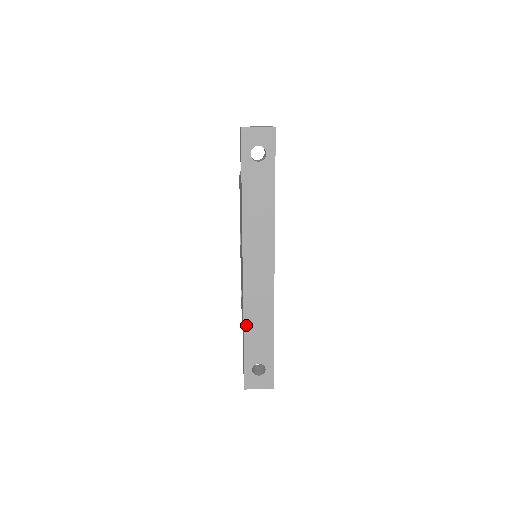
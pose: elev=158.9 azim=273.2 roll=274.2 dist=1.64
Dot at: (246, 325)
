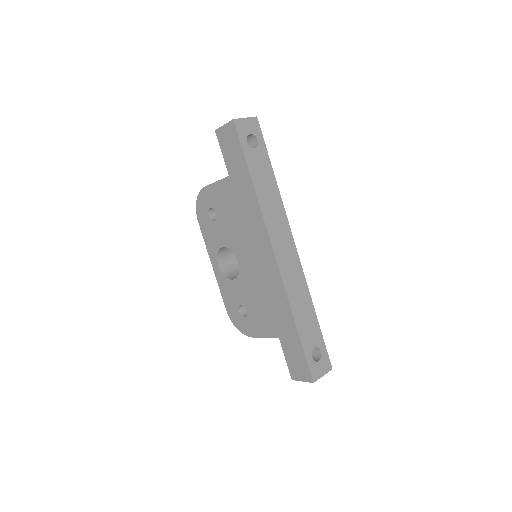
Dot at: (294, 311)
